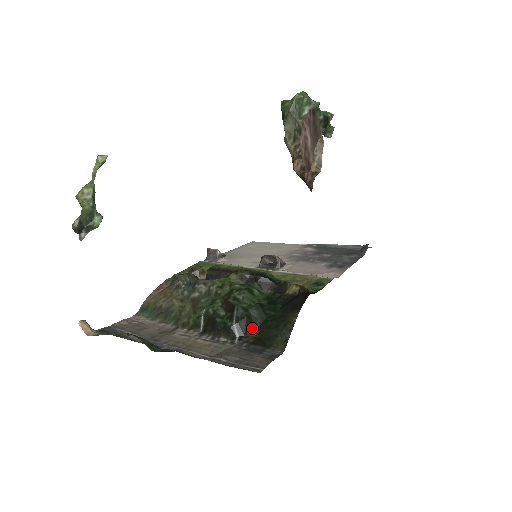
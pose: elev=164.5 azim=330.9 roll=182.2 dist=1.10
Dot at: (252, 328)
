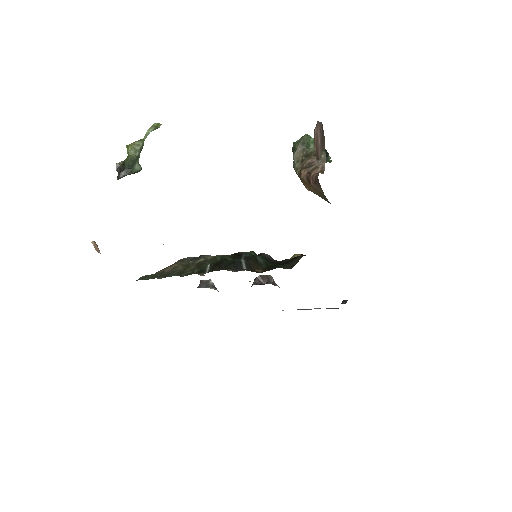
Dot at: (258, 268)
